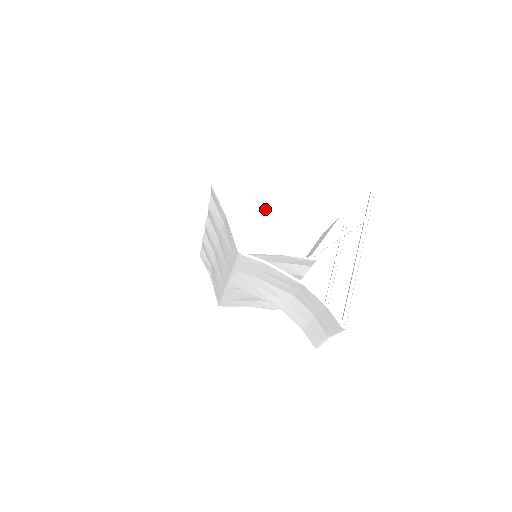
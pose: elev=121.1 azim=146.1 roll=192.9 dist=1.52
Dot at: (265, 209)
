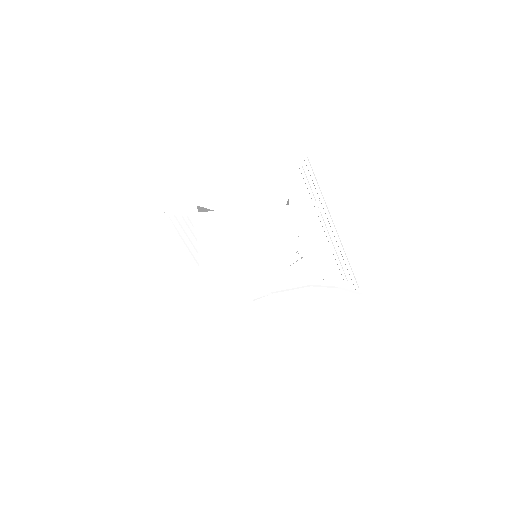
Dot at: (239, 249)
